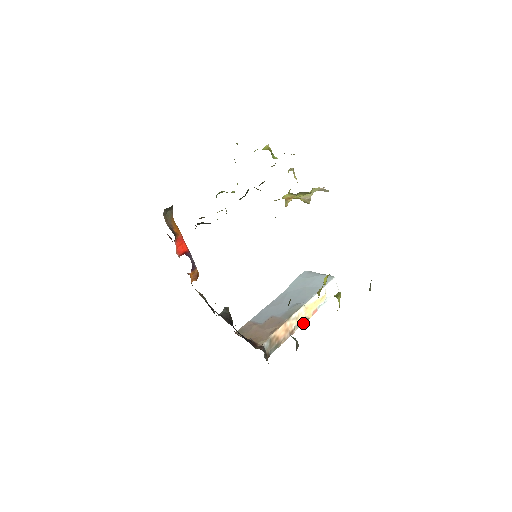
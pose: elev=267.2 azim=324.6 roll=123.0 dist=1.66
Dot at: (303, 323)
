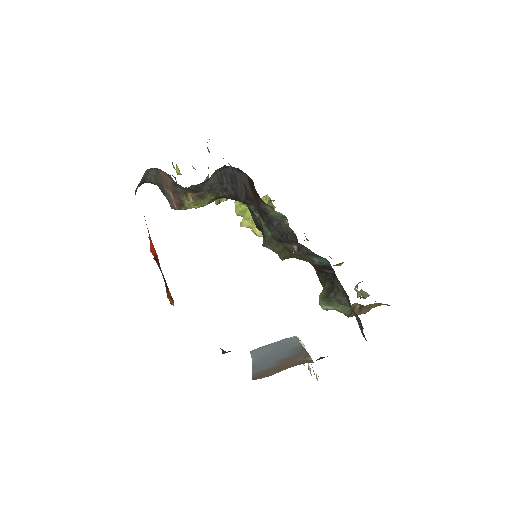
Dot at: occluded
